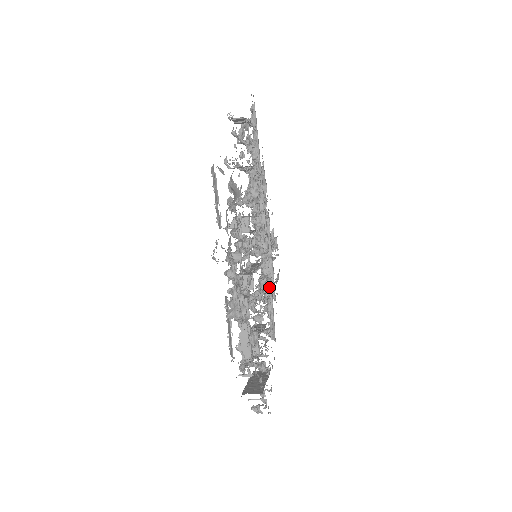
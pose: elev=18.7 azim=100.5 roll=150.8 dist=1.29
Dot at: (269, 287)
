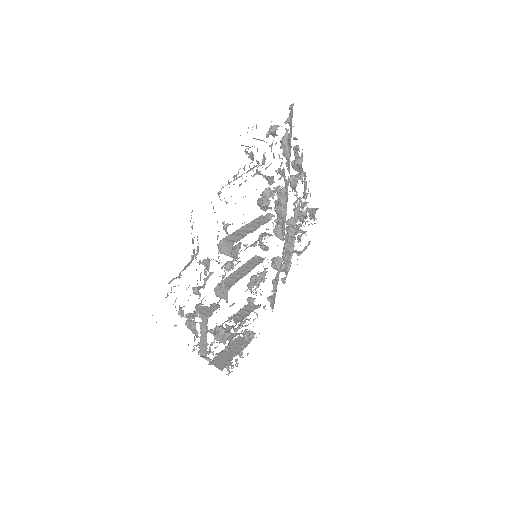
Dot at: (278, 269)
